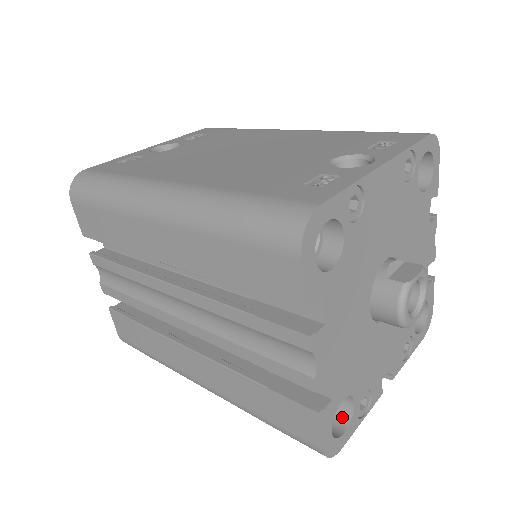
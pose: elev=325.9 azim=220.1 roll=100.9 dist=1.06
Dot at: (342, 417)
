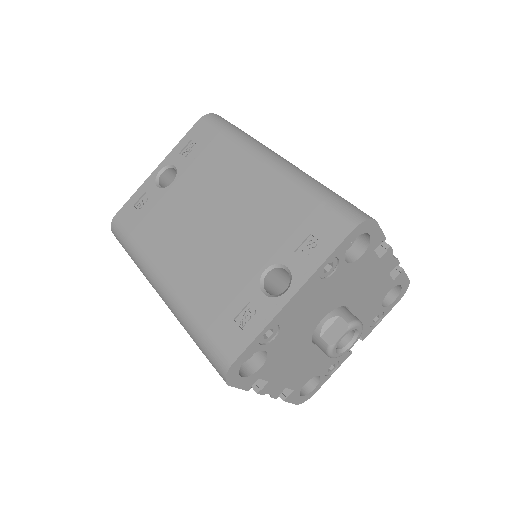
Dot at: (315, 378)
